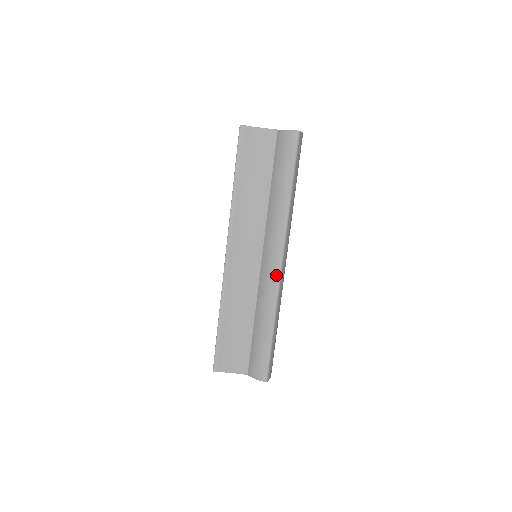
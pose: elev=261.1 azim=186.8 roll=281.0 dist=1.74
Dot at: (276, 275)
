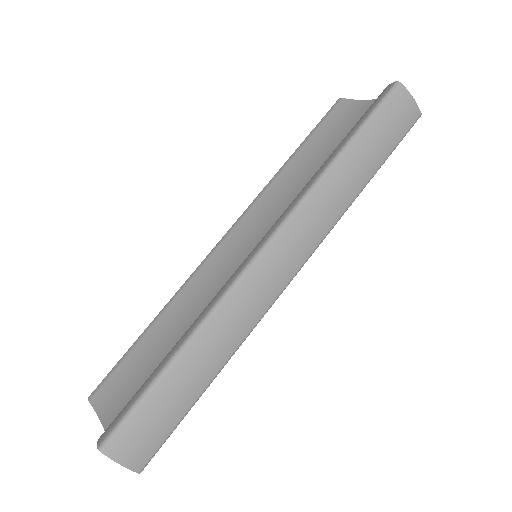
Dot at: (243, 266)
